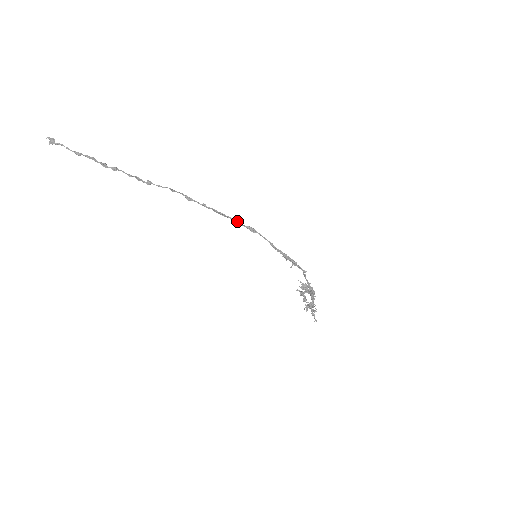
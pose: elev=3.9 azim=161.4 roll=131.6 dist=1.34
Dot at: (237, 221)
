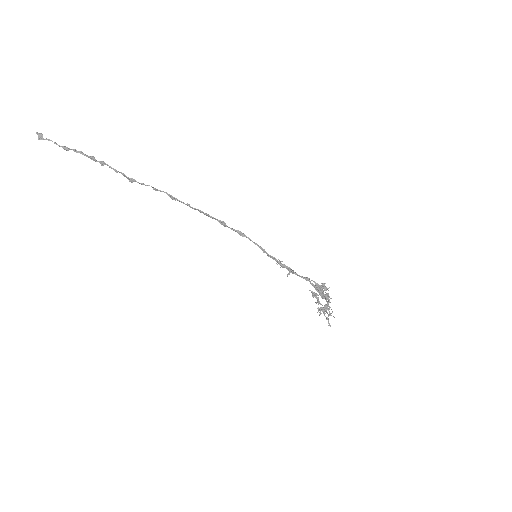
Dot at: (224, 224)
